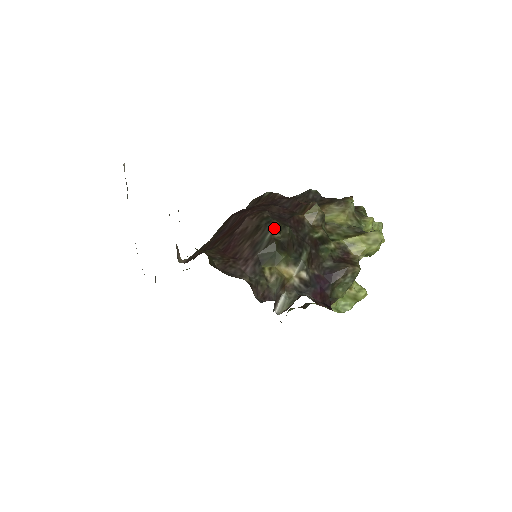
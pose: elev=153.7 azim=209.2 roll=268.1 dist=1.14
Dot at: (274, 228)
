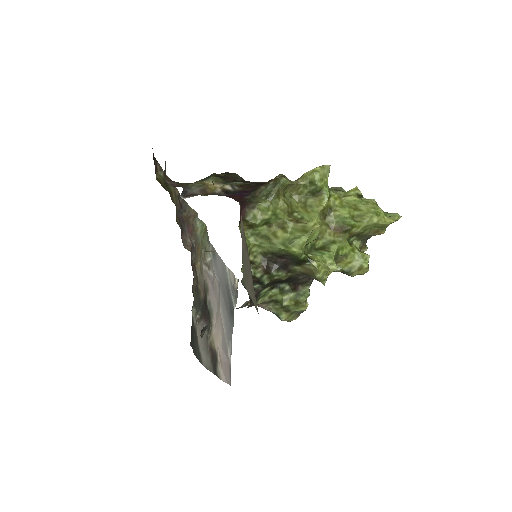
Dot at: (223, 173)
